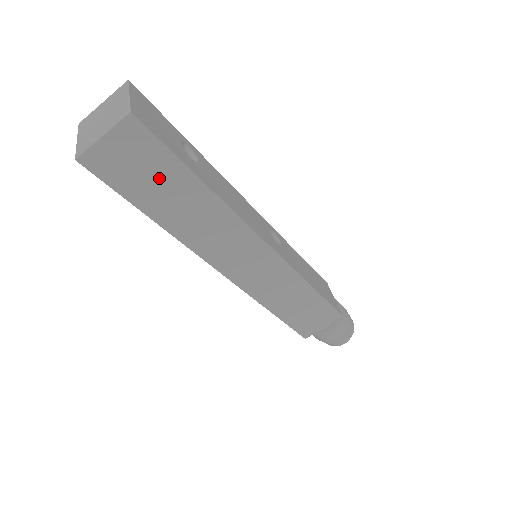
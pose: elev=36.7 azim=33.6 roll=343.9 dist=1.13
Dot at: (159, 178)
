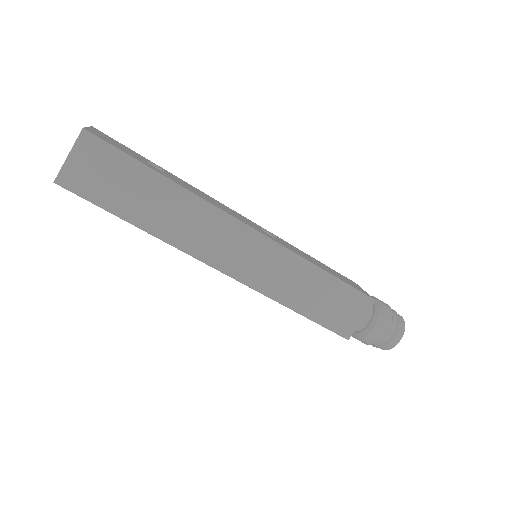
Dot at: (125, 182)
